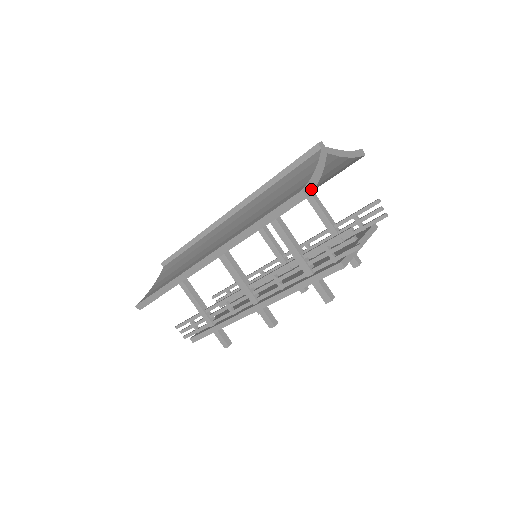
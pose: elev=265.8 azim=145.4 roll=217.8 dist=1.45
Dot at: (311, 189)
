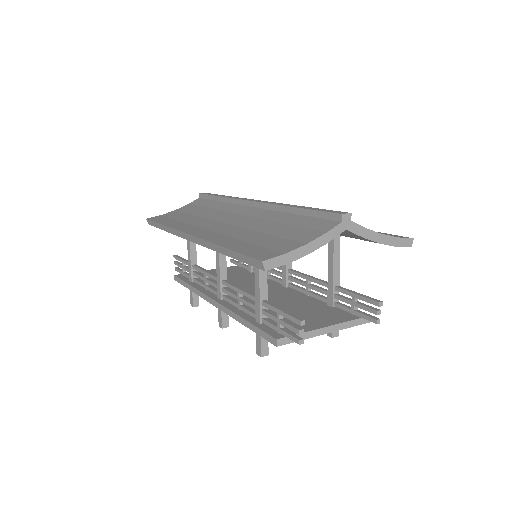
Dot at: (279, 263)
